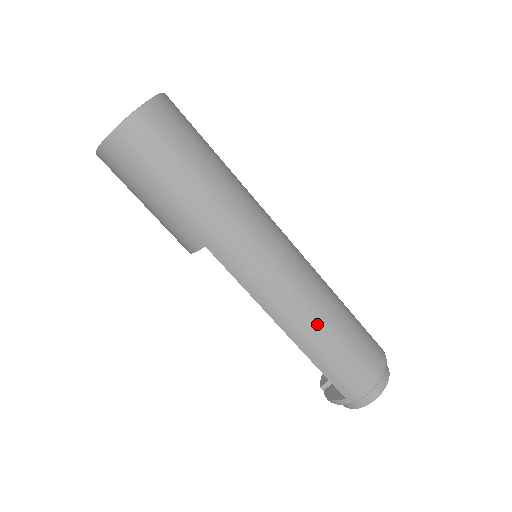
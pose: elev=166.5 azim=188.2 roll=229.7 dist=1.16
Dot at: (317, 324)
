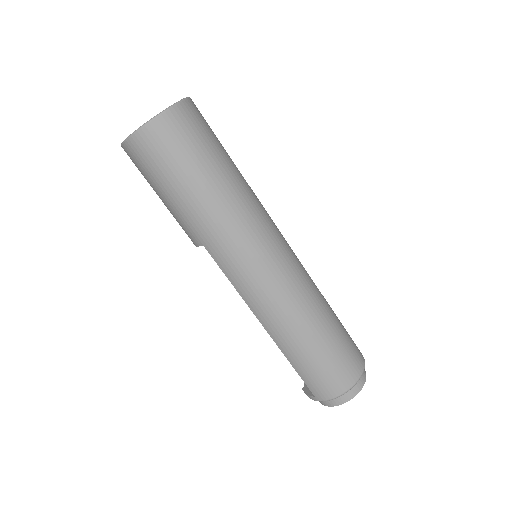
Dot at: (295, 331)
